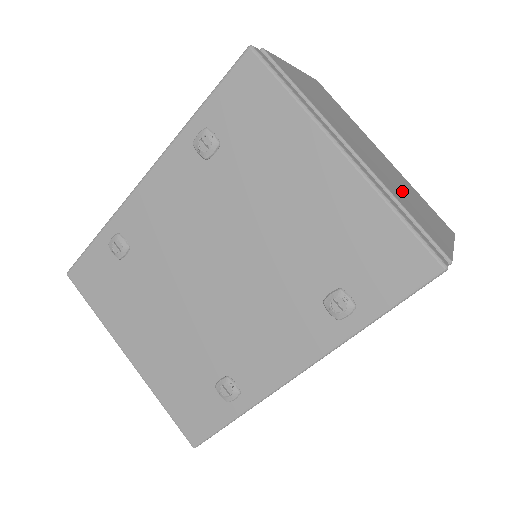
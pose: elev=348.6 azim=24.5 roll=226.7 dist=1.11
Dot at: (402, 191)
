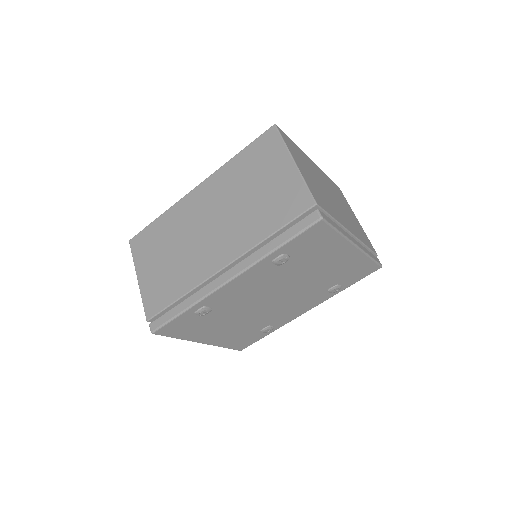
Dot at: (348, 215)
